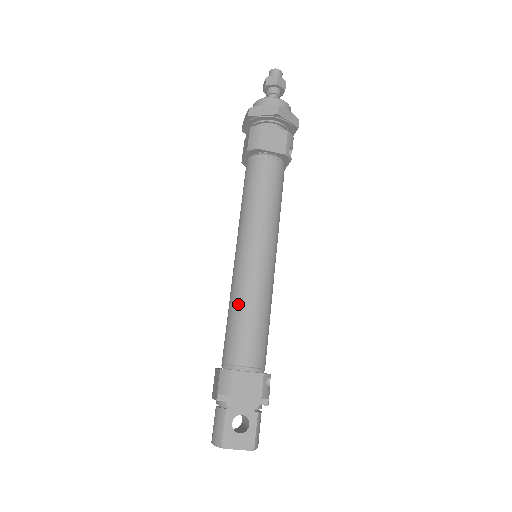
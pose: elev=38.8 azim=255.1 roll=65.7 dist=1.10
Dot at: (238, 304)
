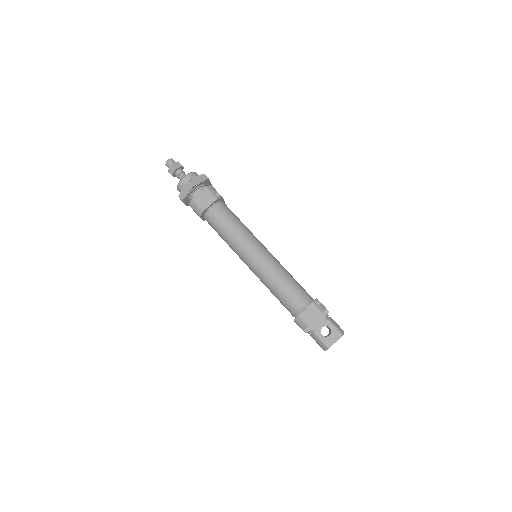
Dot at: (271, 286)
